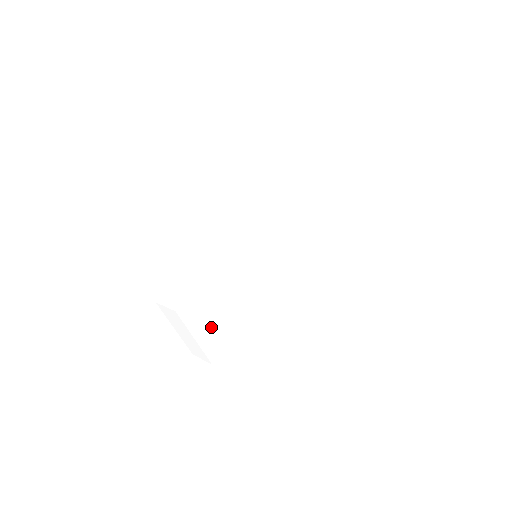
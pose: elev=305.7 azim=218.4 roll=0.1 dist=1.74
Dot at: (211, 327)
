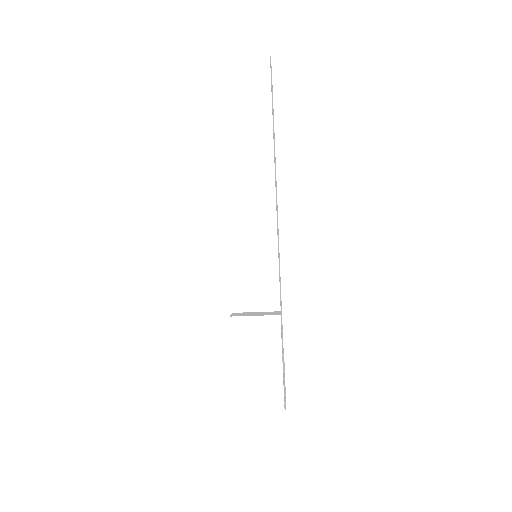
Dot at: (284, 379)
